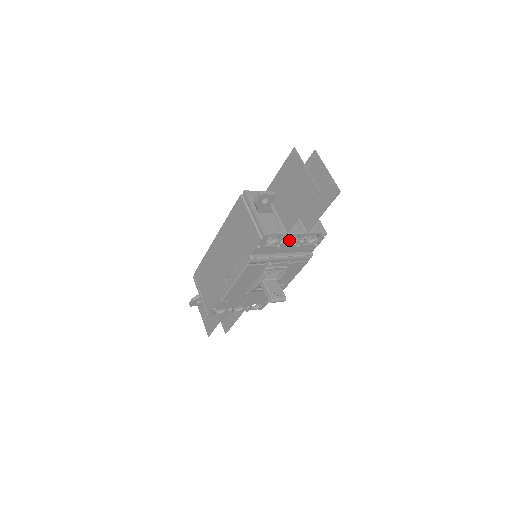
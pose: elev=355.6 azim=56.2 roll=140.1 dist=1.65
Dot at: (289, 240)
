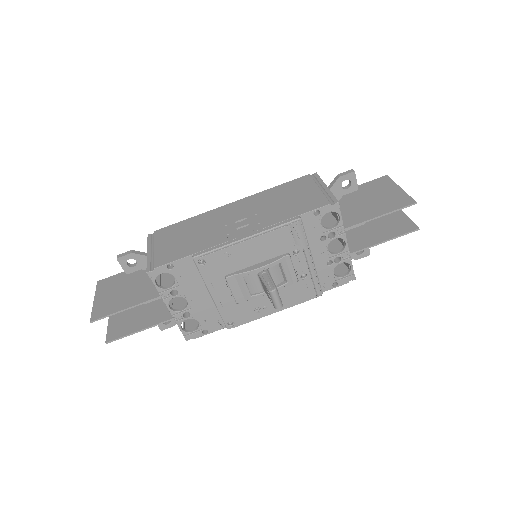
Dot at: (327, 248)
